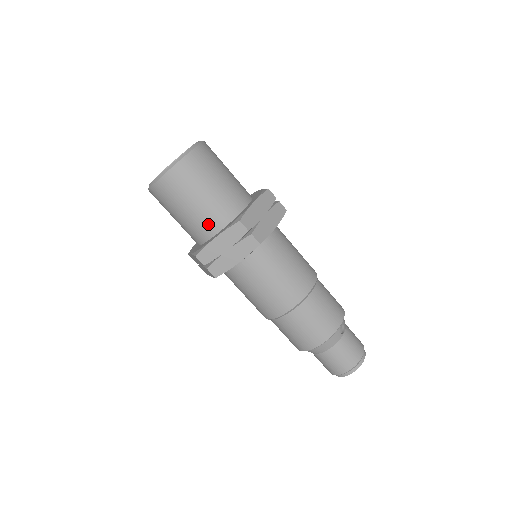
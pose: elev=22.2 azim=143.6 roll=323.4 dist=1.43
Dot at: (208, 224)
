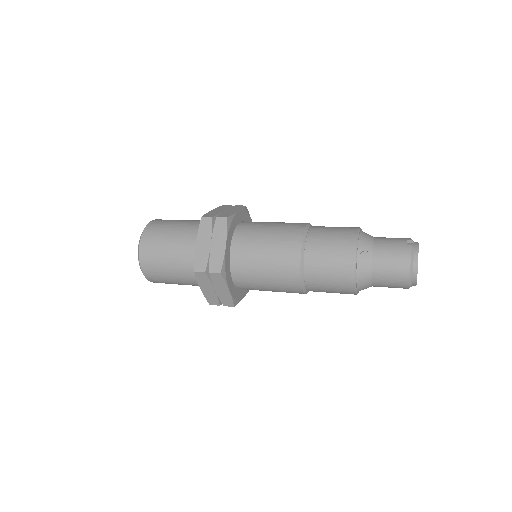
Dot at: (194, 280)
